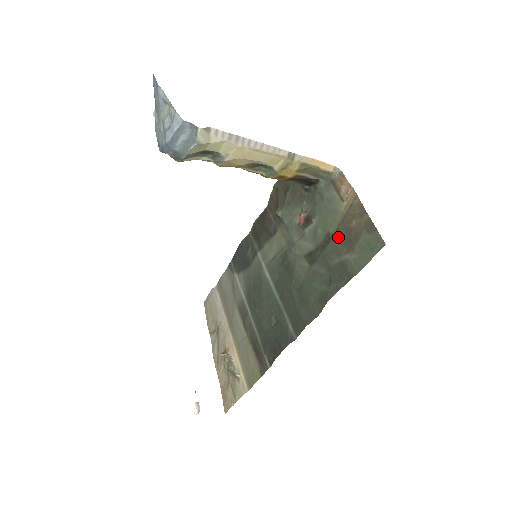
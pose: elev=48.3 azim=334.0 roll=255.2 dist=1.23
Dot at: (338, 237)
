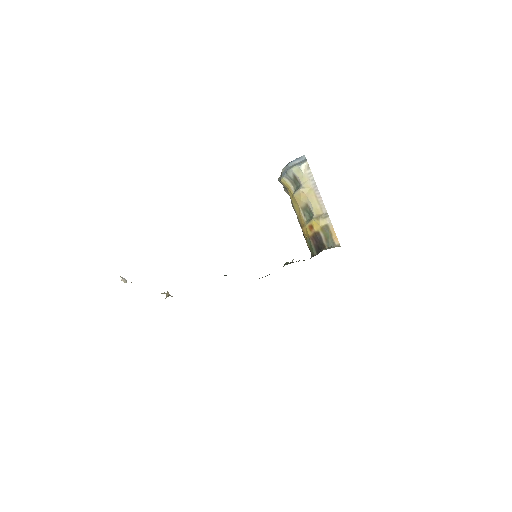
Dot at: occluded
